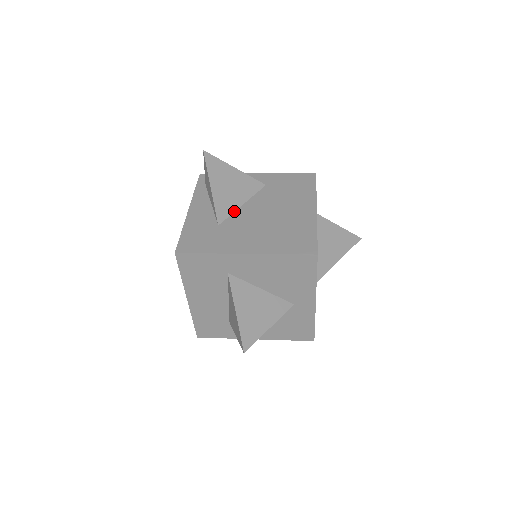
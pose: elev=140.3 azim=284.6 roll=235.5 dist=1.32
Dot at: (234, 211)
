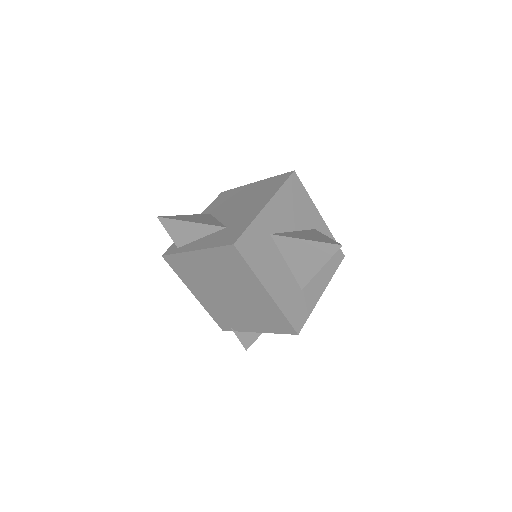
Dot at: (220, 223)
